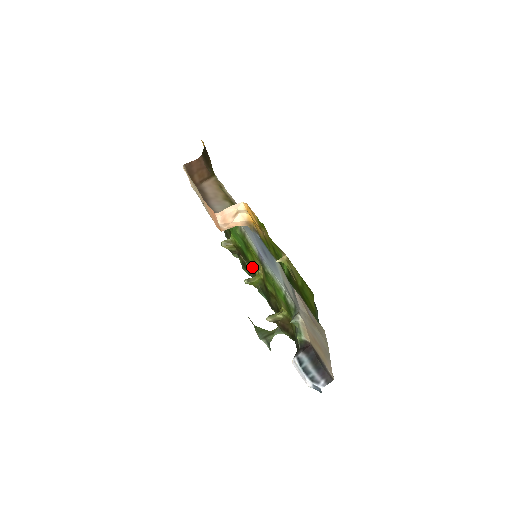
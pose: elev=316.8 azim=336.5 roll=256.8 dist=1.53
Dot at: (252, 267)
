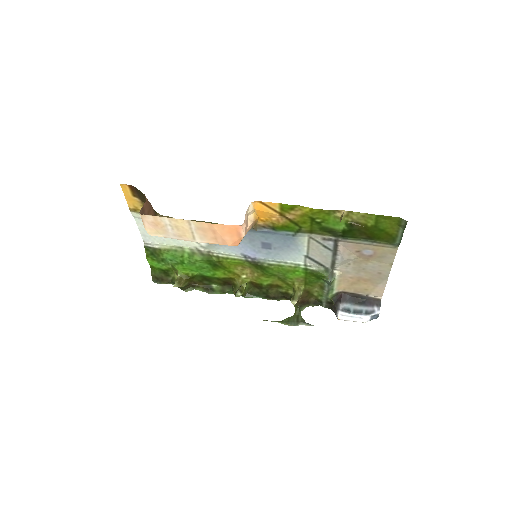
Dot at: (225, 282)
